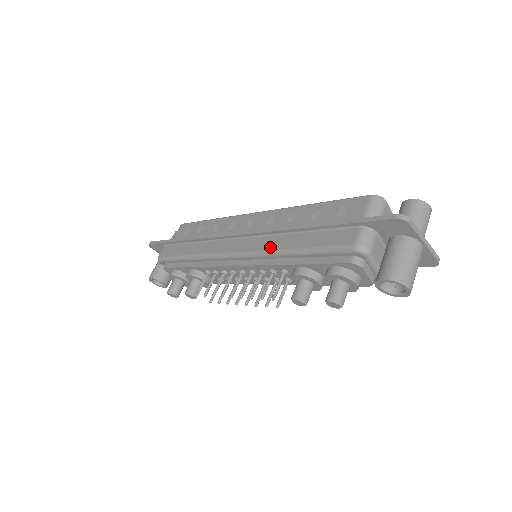
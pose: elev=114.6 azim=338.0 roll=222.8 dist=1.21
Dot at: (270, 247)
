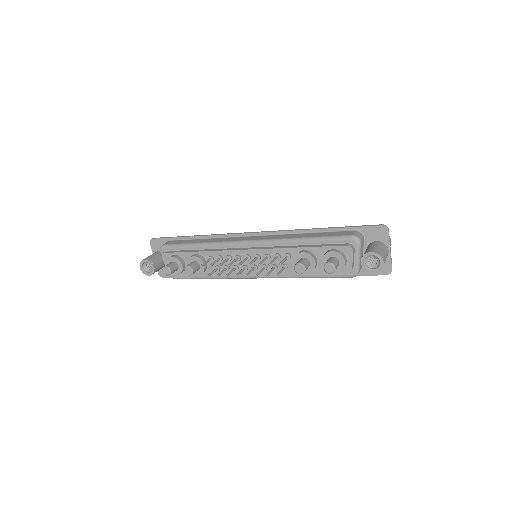
Dot at: (284, 237)
